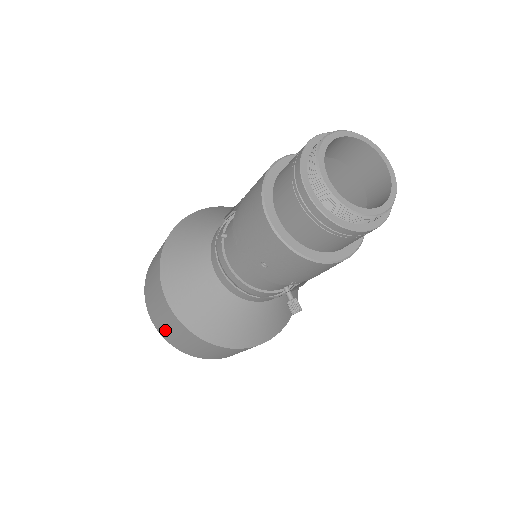
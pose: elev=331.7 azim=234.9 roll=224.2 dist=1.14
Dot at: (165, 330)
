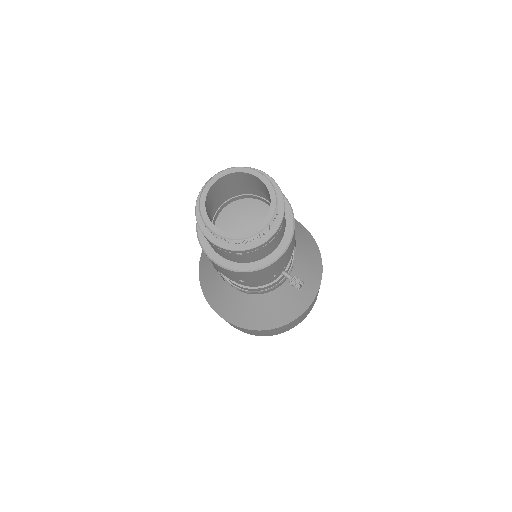
Dot at: occluded
